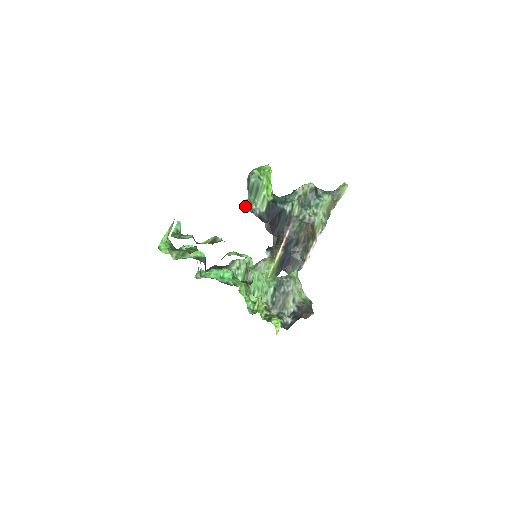
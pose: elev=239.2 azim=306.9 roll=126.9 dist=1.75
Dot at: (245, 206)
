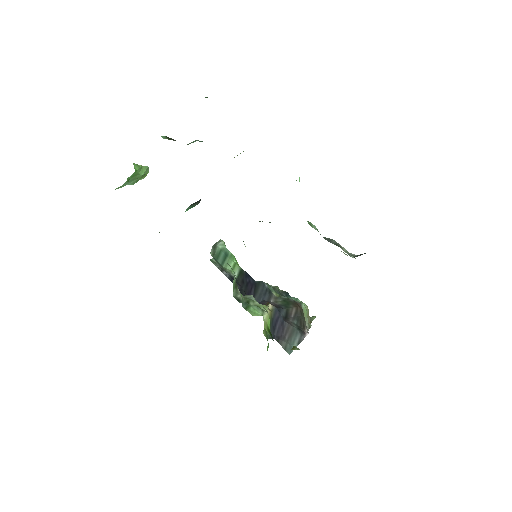
Dot at: (212, 261)
